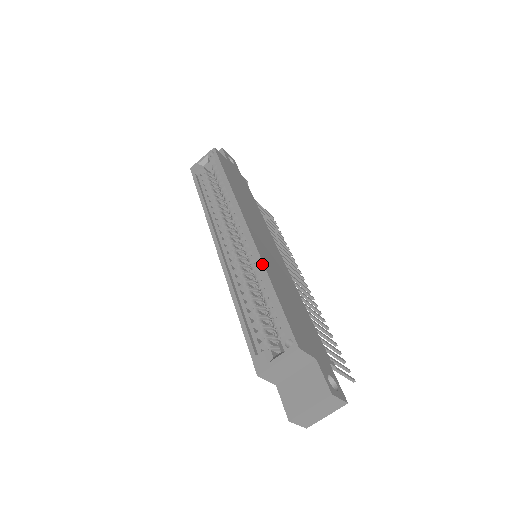
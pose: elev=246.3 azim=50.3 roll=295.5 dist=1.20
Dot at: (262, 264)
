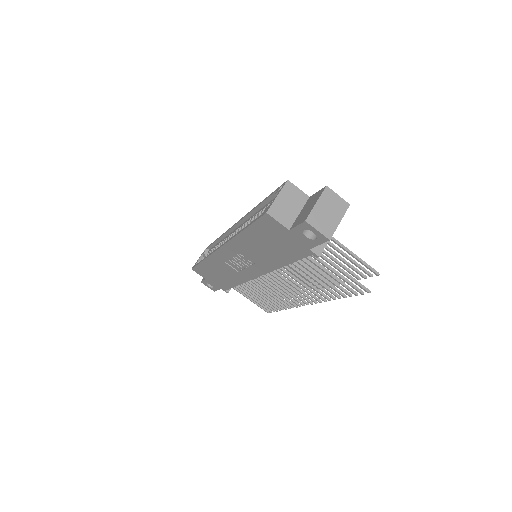
Dot at: (252, 210)
